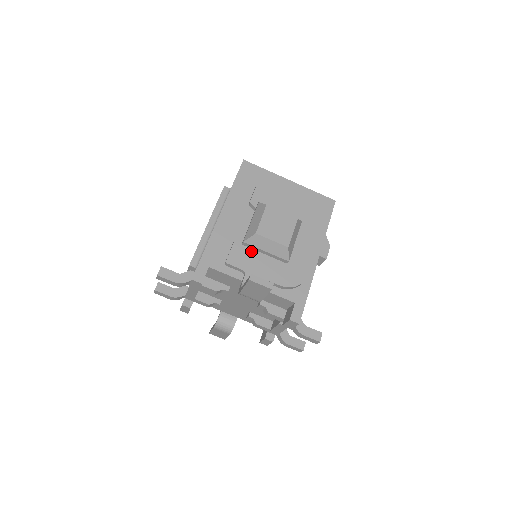
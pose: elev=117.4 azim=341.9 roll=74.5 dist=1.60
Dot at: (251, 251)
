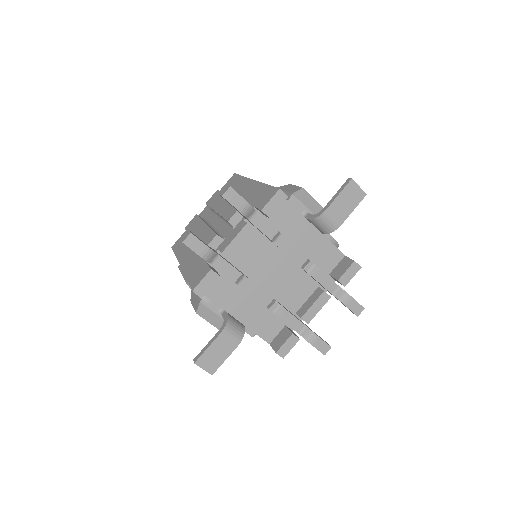
Dot at: occluded
